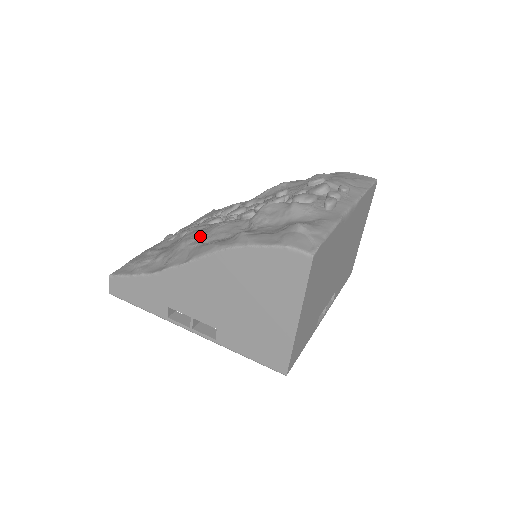
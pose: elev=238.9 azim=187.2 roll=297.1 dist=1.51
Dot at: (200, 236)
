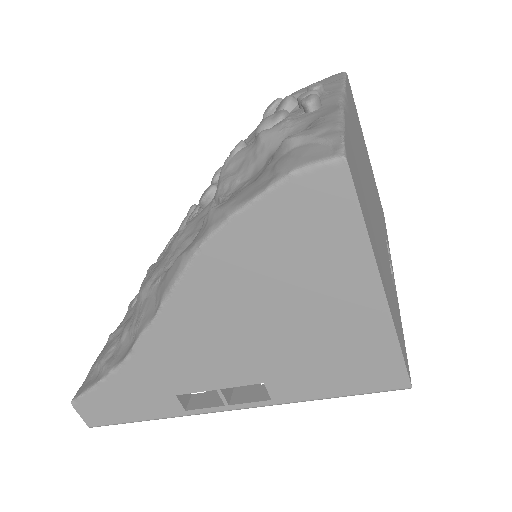
Dot at: (159, 266)
